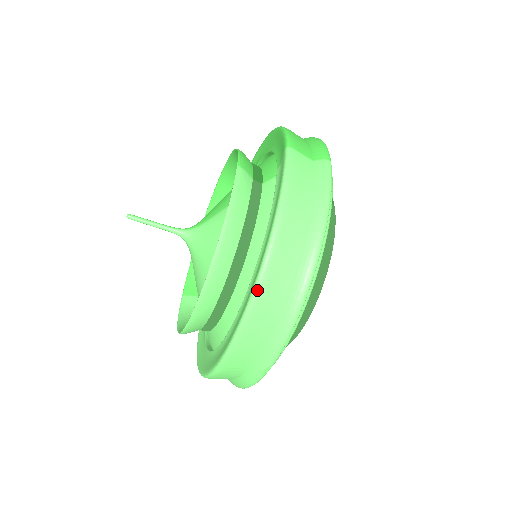
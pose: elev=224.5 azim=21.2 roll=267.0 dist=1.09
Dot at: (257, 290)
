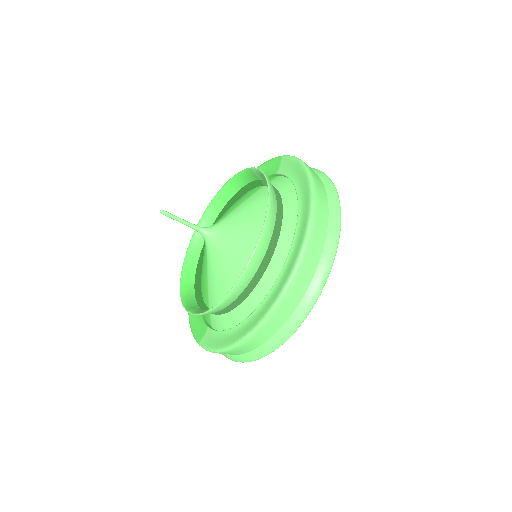
Dot at: (314, 204)
